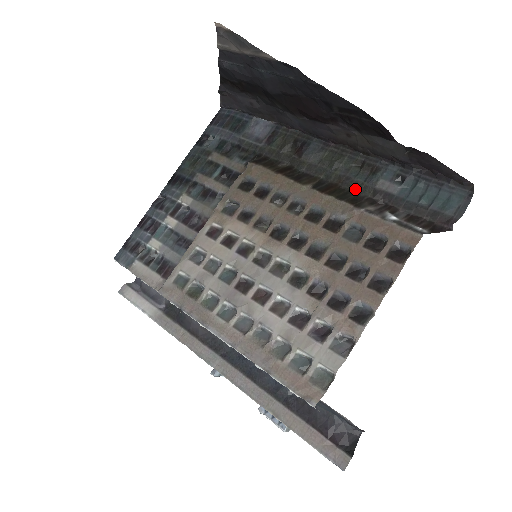
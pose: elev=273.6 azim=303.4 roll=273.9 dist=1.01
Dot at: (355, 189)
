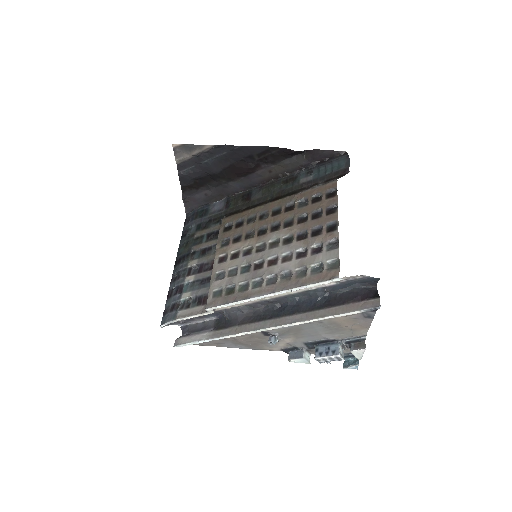
Dot at: (290, 191)
